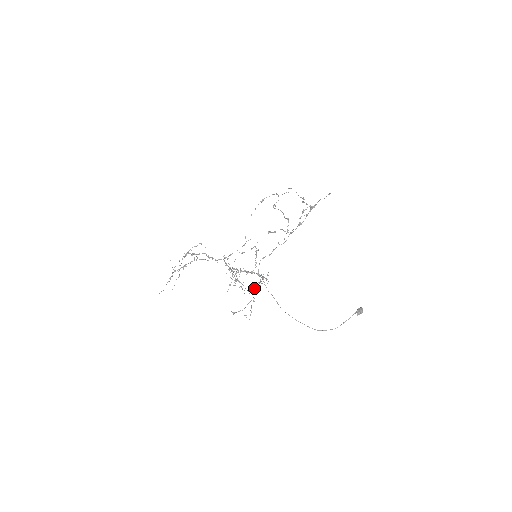
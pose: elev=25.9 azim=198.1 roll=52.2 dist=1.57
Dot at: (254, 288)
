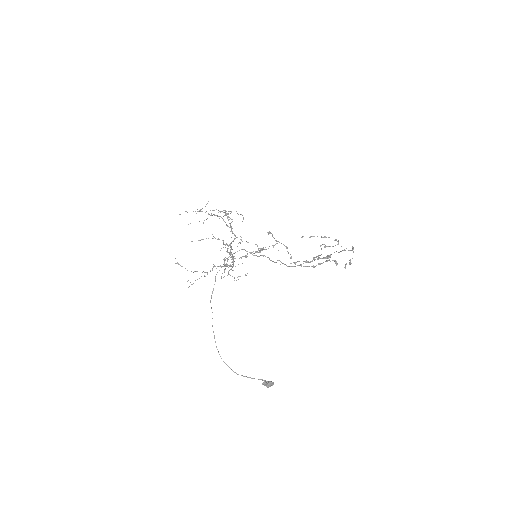
Dot at: occluded
